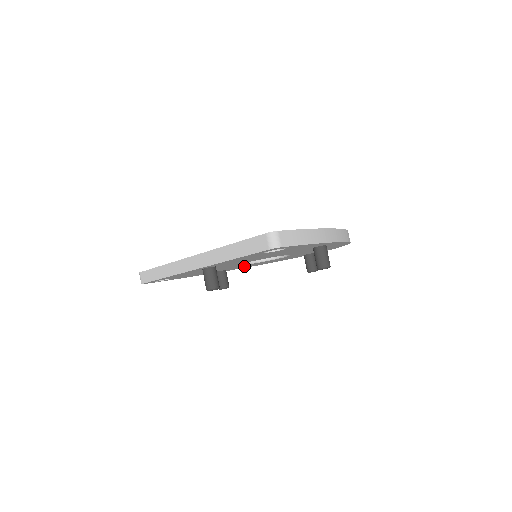
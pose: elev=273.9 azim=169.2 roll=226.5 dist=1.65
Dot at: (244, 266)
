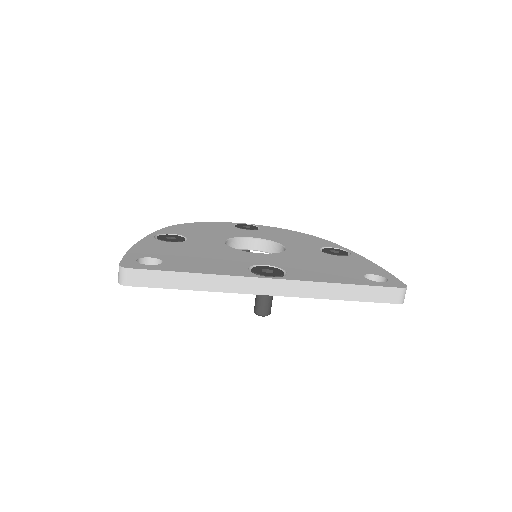
Dot at: occluded
